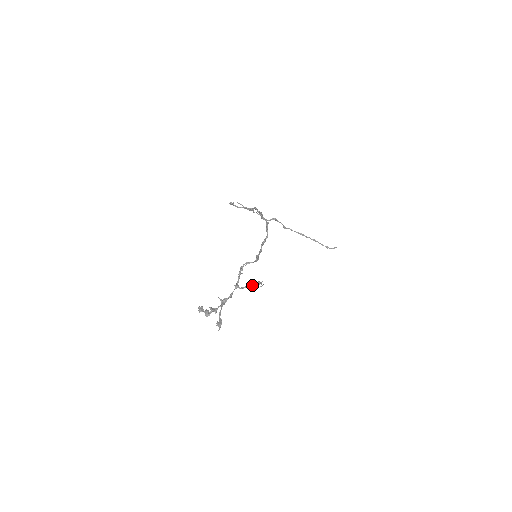
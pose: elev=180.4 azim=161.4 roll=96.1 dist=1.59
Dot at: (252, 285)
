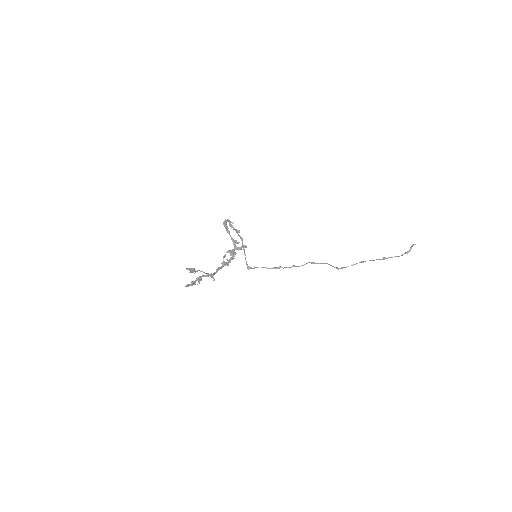
Dot at: (231, 250)
